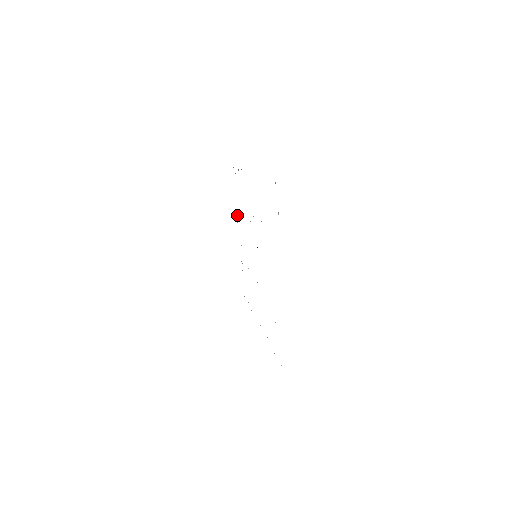
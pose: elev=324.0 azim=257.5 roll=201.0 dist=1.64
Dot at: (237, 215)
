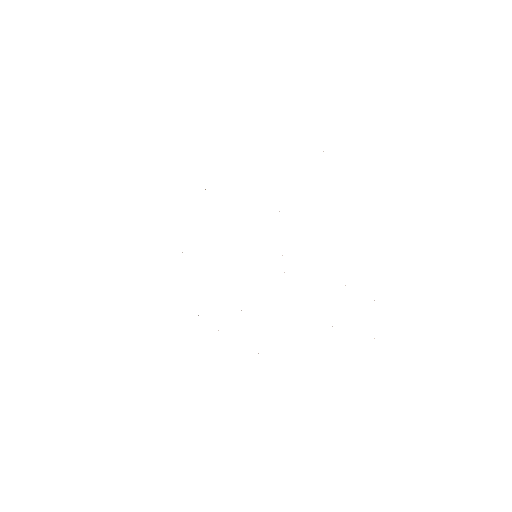
Dot at: occluded
